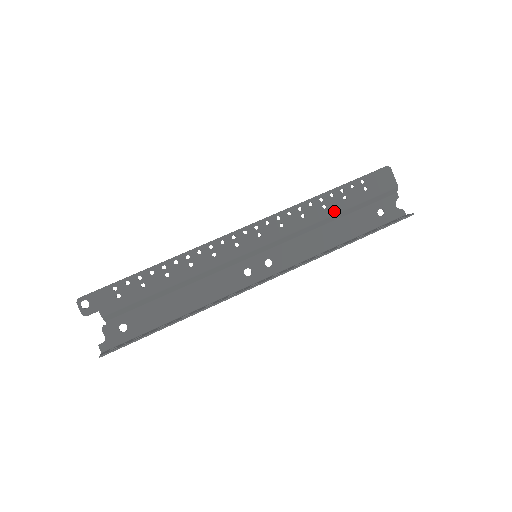
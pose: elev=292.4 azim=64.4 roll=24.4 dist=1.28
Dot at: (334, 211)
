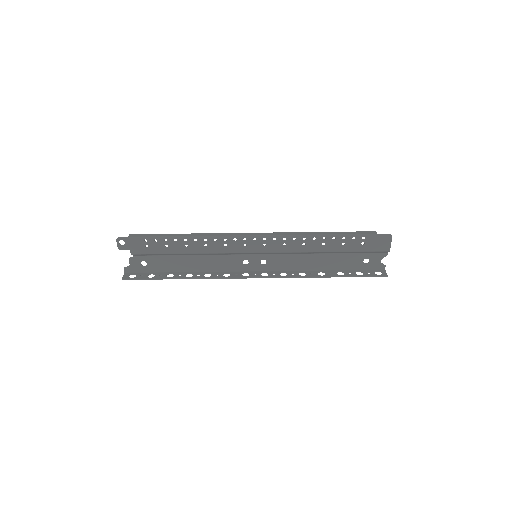
Dot at: (330, 250)
